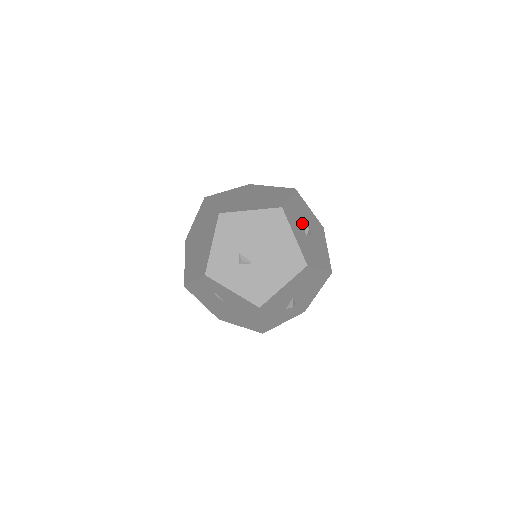
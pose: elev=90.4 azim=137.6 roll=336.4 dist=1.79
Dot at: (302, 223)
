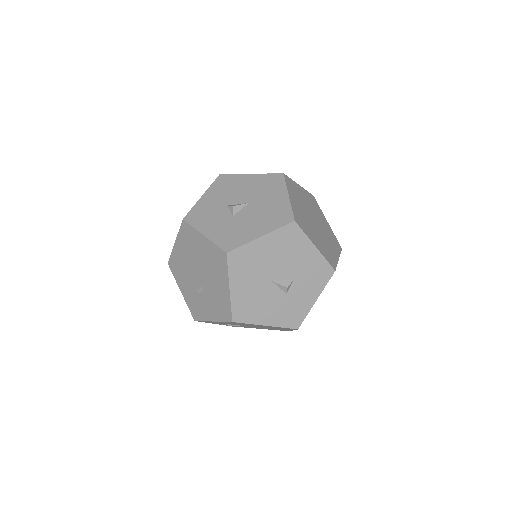
Dot at: (226, 206)
